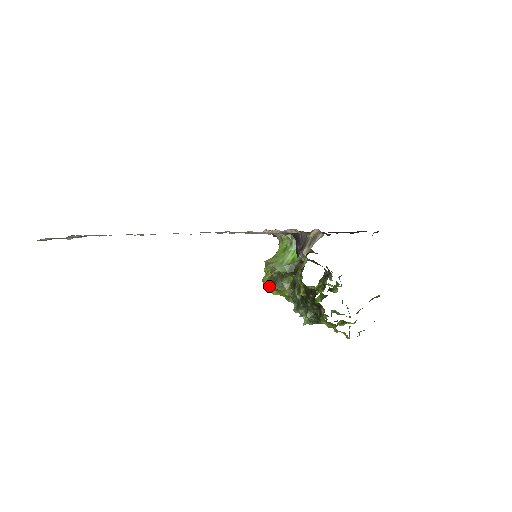
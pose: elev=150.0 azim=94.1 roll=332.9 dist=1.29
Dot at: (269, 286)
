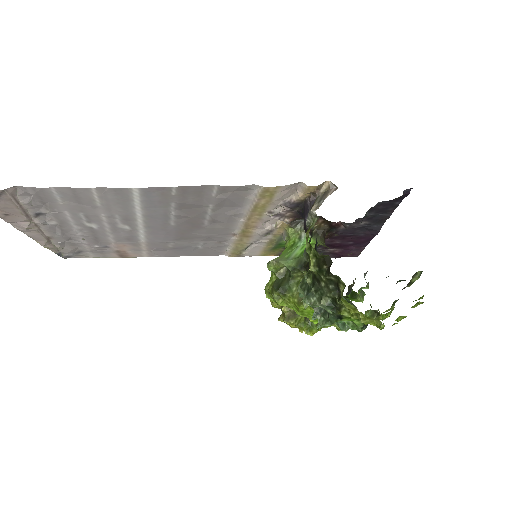
Dot at: (272, 292)
